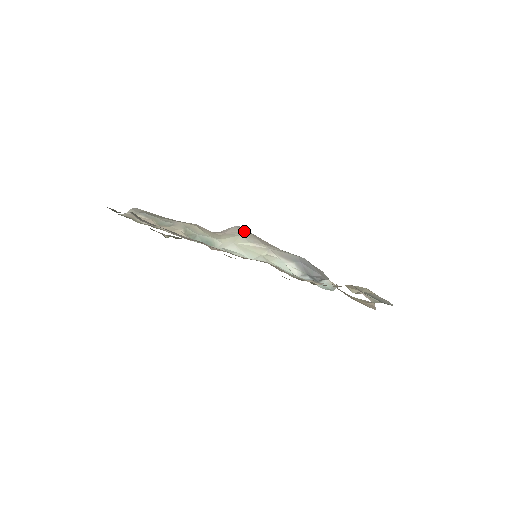
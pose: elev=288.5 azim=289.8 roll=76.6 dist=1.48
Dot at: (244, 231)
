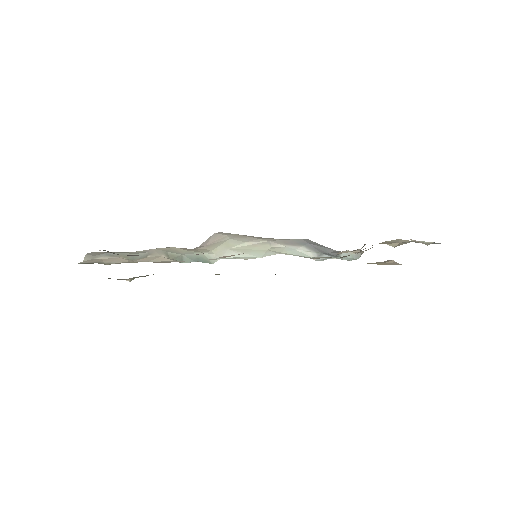
Dot at: (229, 234)
